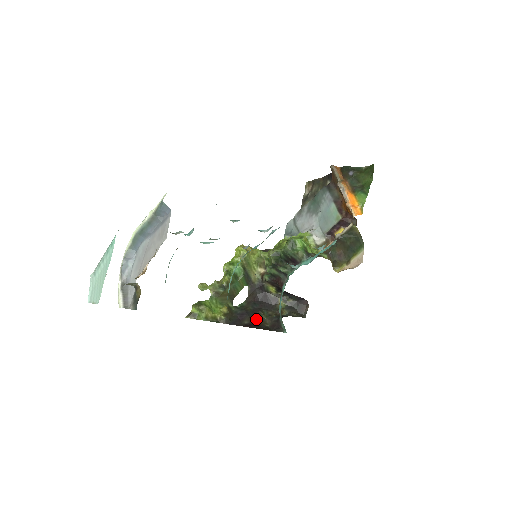
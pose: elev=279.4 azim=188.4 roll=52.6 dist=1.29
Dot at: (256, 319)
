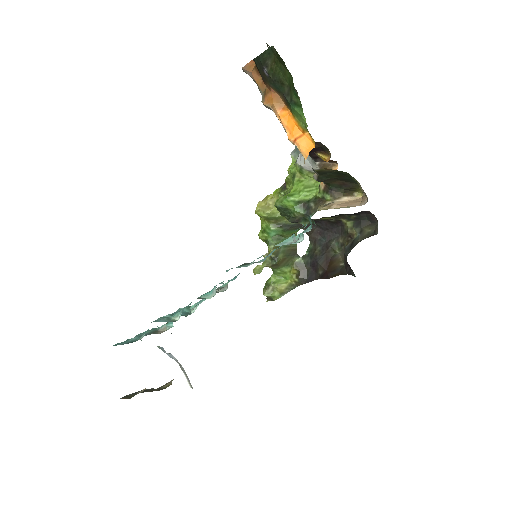
Dot at: (329, 261)
